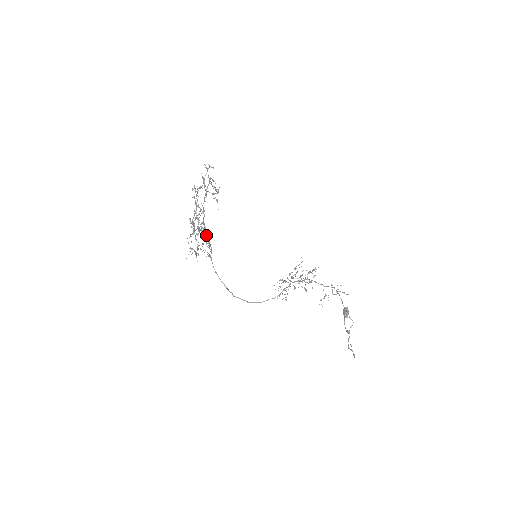
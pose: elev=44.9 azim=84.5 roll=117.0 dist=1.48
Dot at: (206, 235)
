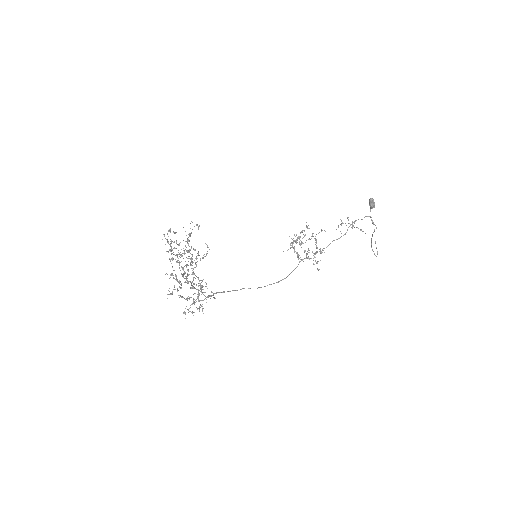
Dot at: occluded
